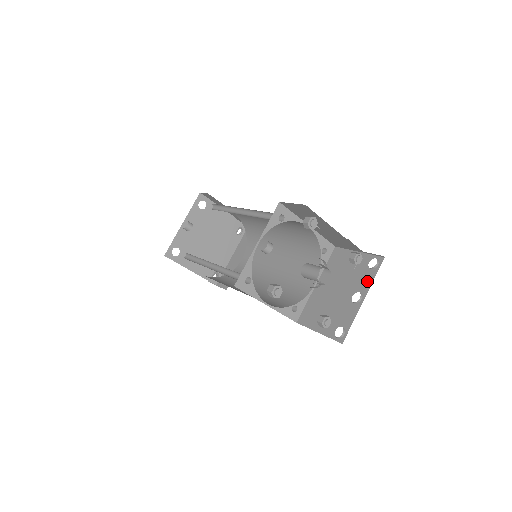
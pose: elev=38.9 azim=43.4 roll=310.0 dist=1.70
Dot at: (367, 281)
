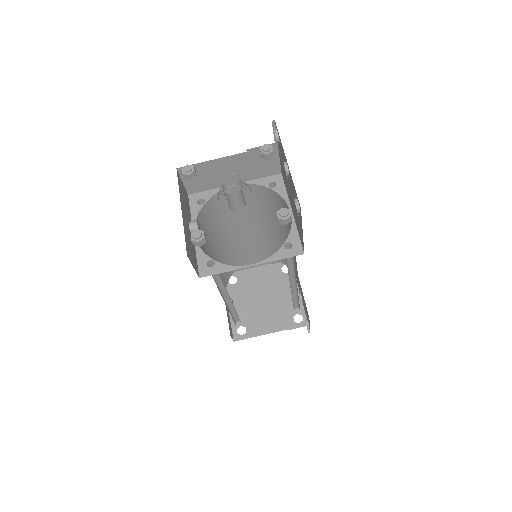
Dot at: (282, 150)
